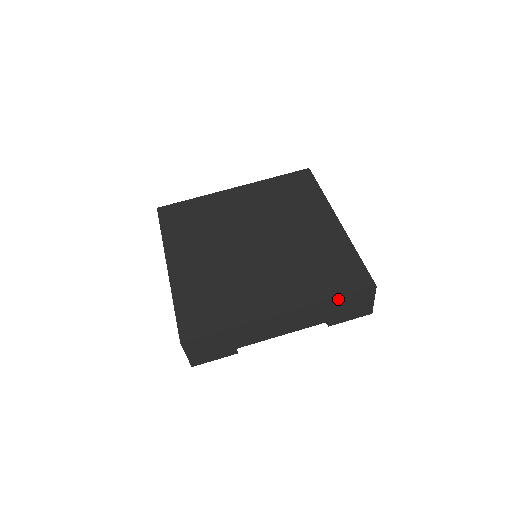
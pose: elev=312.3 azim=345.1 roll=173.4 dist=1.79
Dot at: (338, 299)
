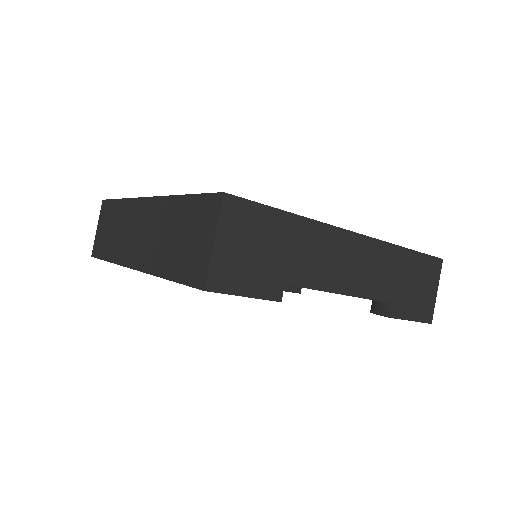
Dot at: (411, 255)
